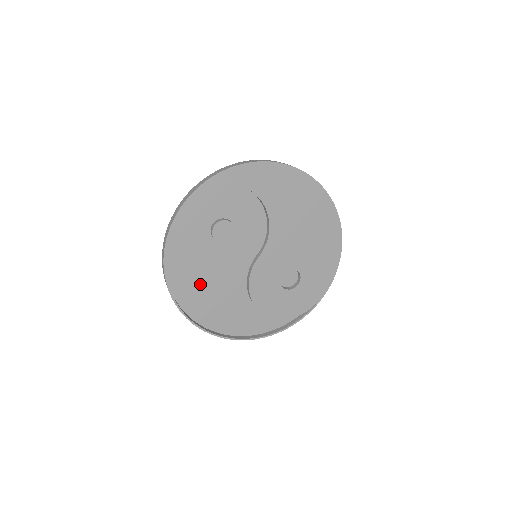
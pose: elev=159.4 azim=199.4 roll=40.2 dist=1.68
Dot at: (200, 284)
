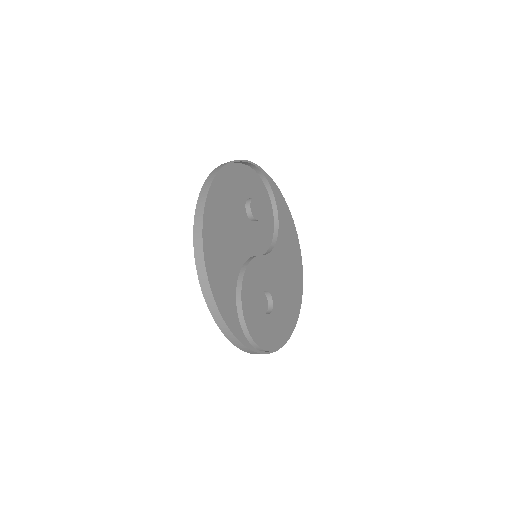
Dot at: (221, 220)
